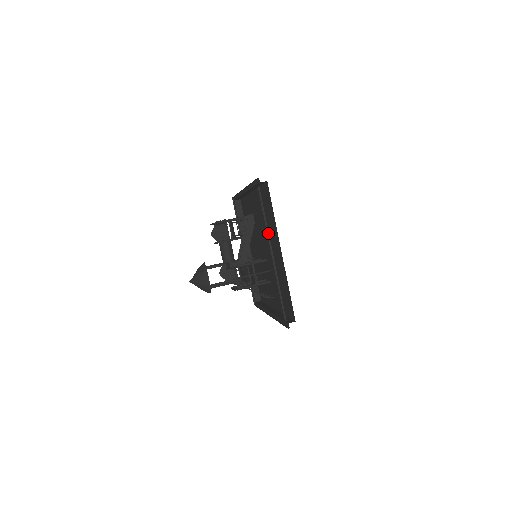
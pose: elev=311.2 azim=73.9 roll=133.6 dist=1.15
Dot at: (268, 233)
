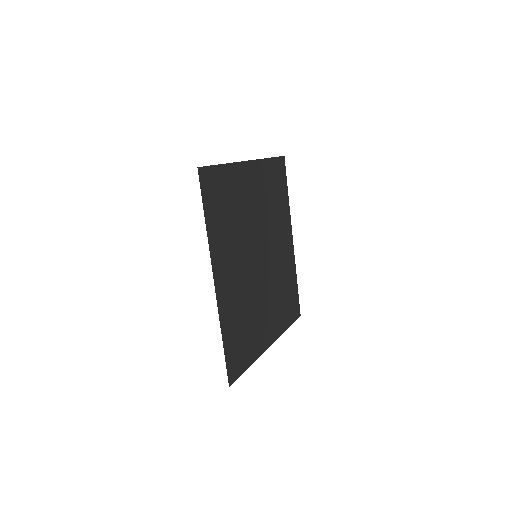
Dot at: occluded
